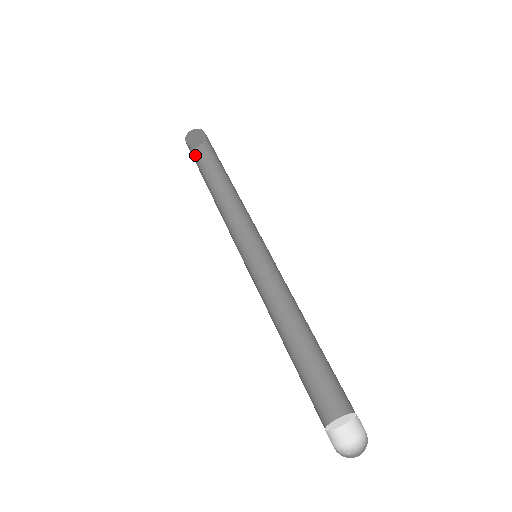
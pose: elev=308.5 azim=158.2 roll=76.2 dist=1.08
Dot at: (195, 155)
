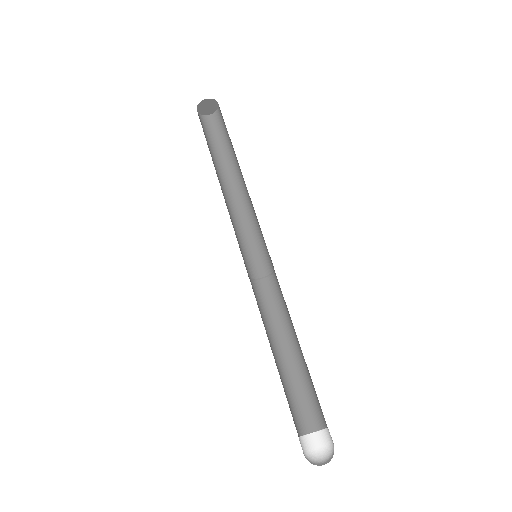
Dot at: (209, 127)
